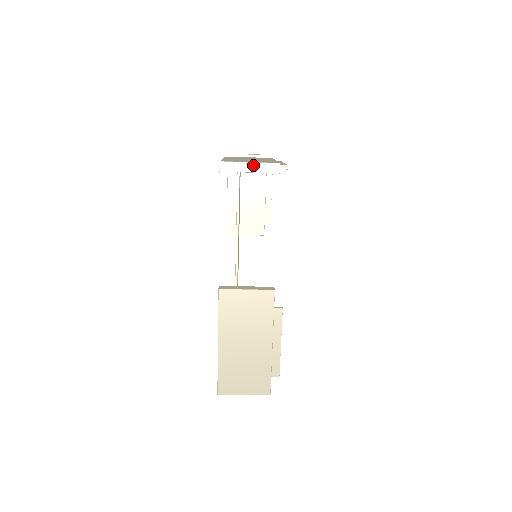
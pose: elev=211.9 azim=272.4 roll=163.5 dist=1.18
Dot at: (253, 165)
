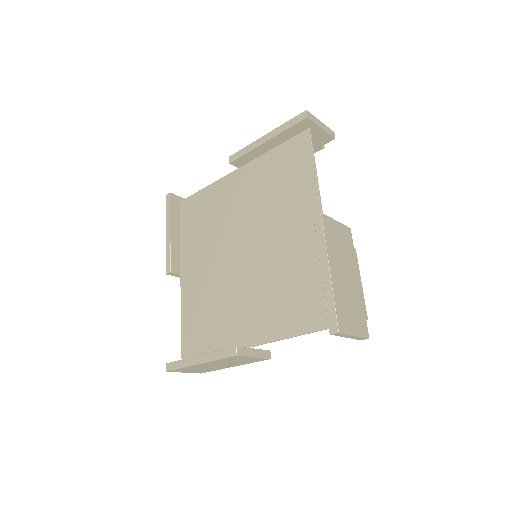
Dot at: (354, 336)
